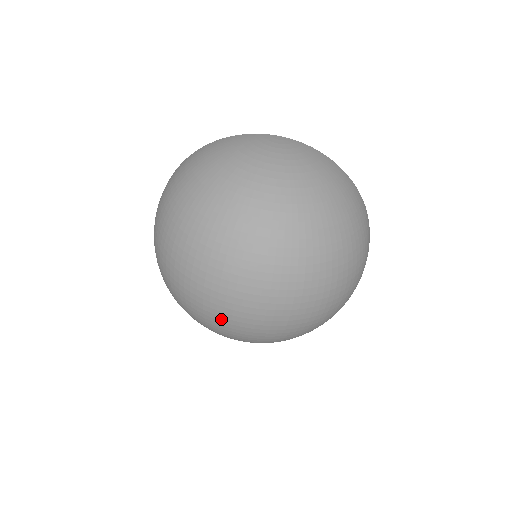
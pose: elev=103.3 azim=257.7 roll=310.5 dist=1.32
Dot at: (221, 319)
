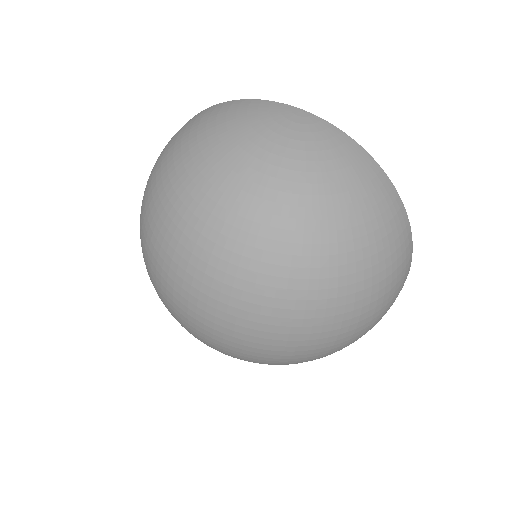
Dot at: (187, 328)
